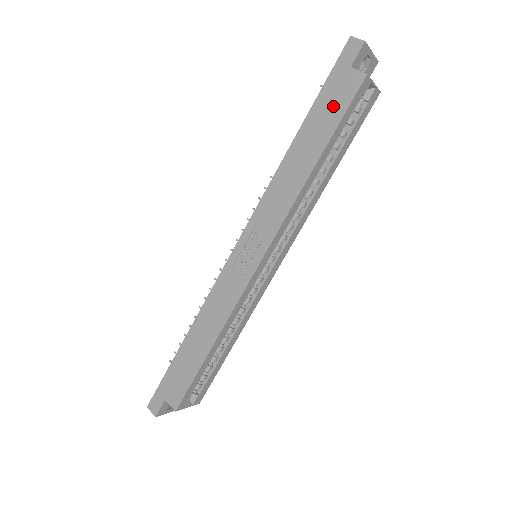
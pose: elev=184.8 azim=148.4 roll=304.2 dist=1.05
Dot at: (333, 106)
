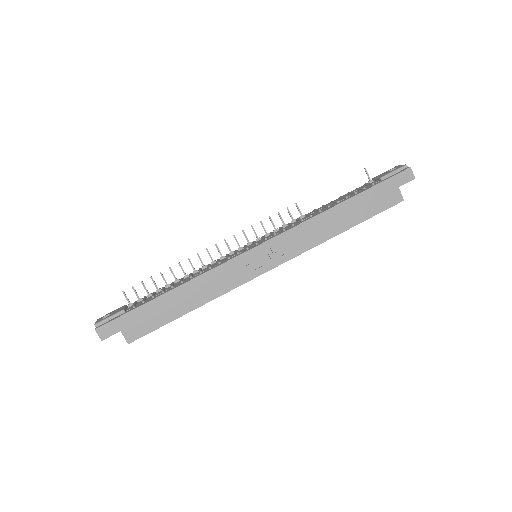
Dot at: (375, 203)
